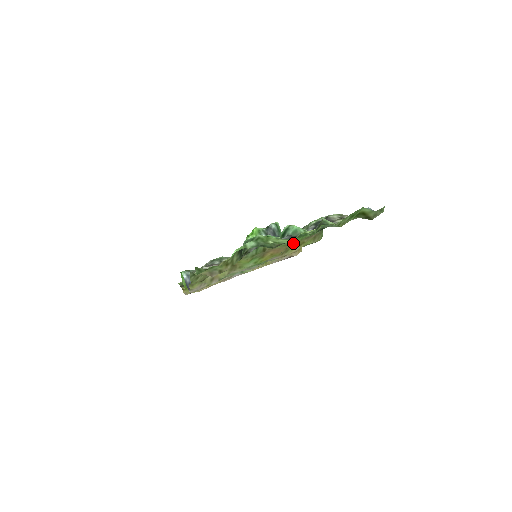
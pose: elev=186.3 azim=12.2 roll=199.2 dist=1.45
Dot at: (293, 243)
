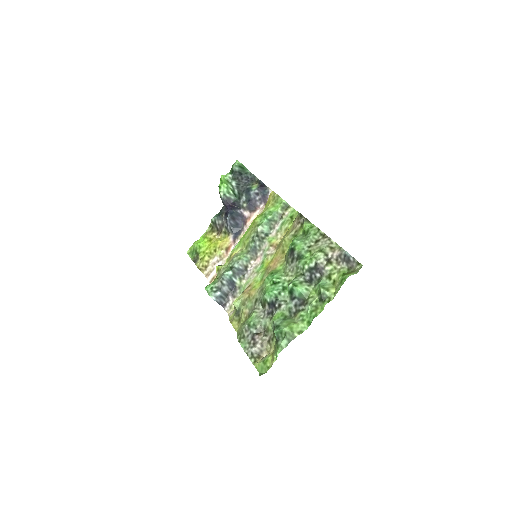
Dot at: (286, 254)
